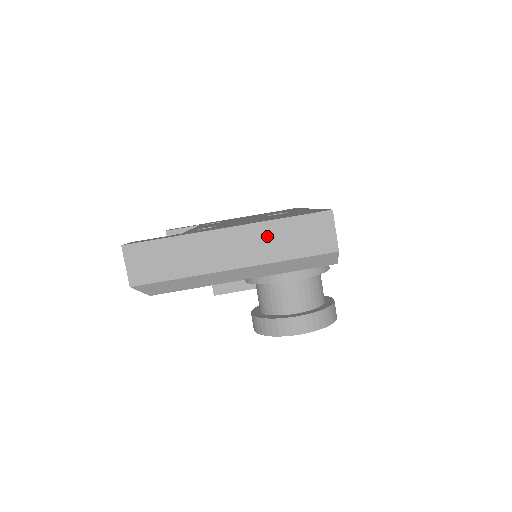
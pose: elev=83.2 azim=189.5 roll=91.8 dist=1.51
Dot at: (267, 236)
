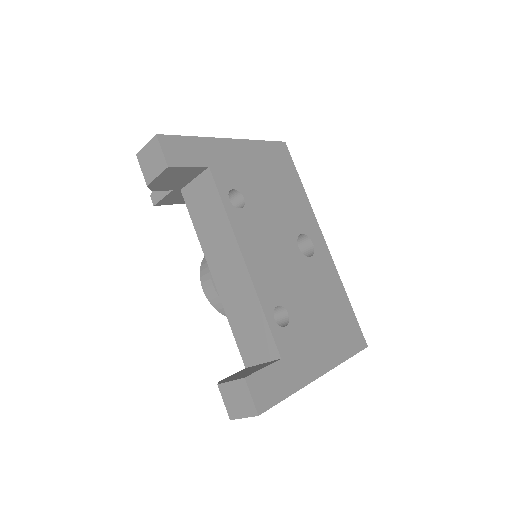
Dot at: occluded
